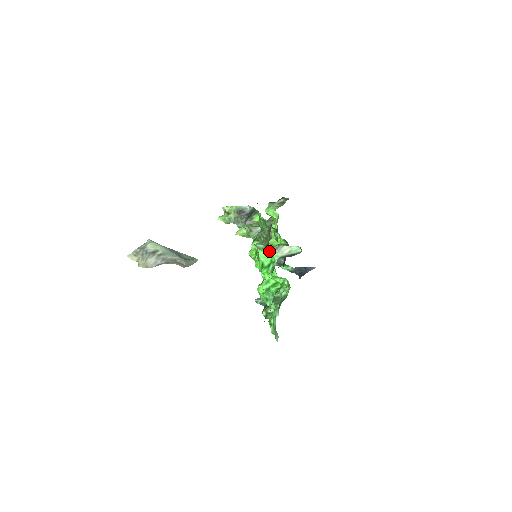
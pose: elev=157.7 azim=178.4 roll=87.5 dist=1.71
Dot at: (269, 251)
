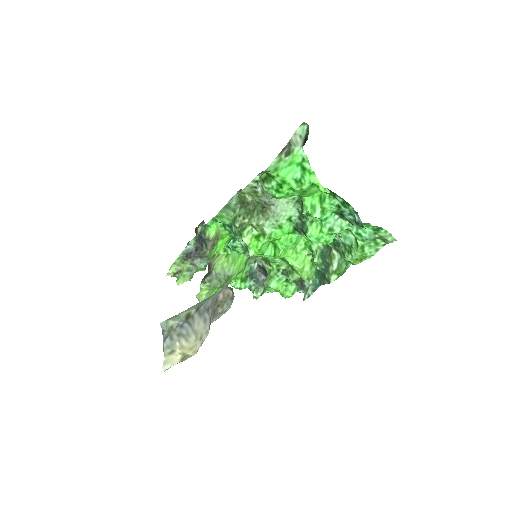
Dot at: (287, 155)
